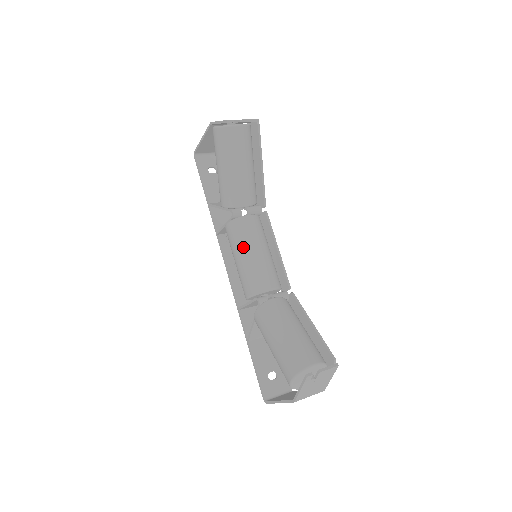
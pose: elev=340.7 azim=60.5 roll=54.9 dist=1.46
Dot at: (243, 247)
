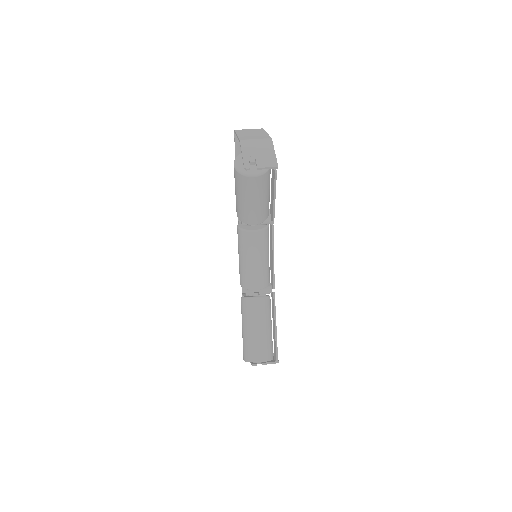
Dot at: (243, 254)
